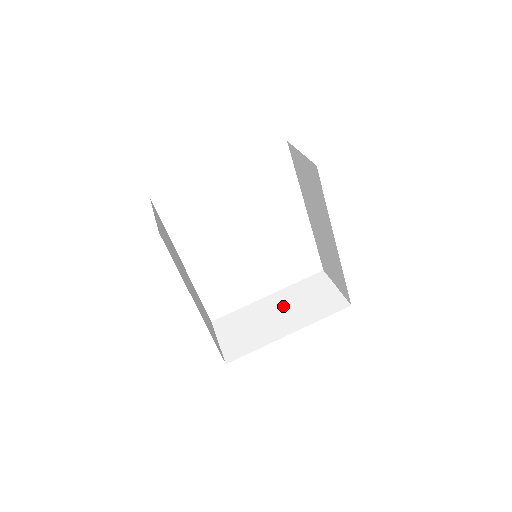
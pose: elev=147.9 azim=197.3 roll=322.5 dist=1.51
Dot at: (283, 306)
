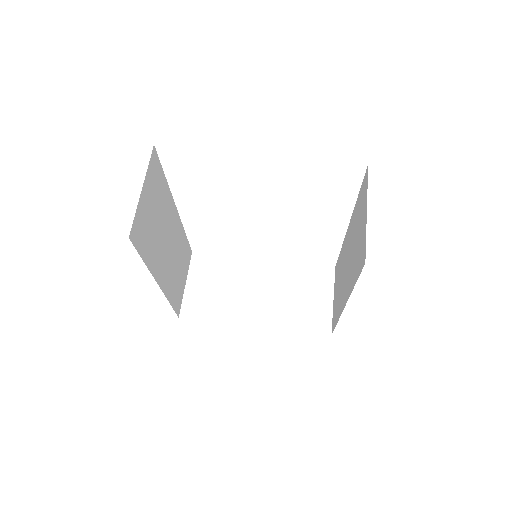
Dot at: (269, 285)
